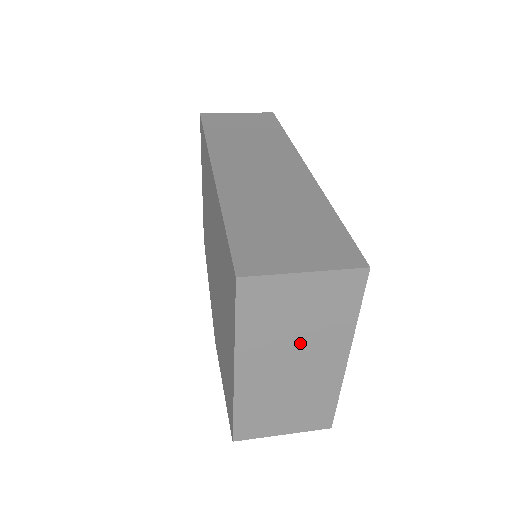
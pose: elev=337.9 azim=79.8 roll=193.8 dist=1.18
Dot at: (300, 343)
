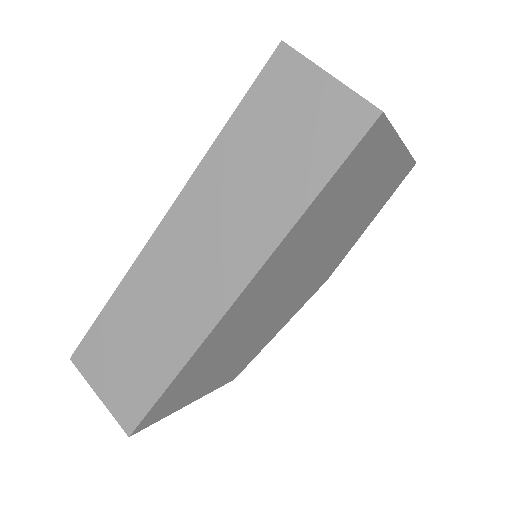
Dot at: occluded
